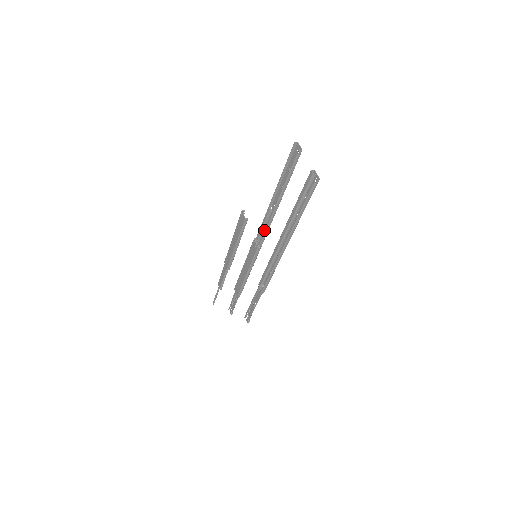
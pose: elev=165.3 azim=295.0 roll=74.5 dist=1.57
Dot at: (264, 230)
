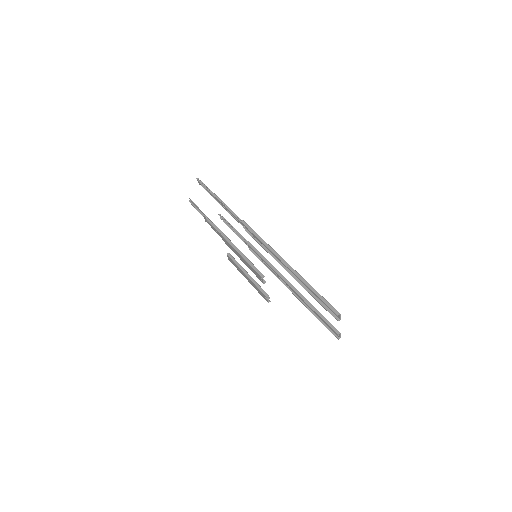
Dot at: occluded
